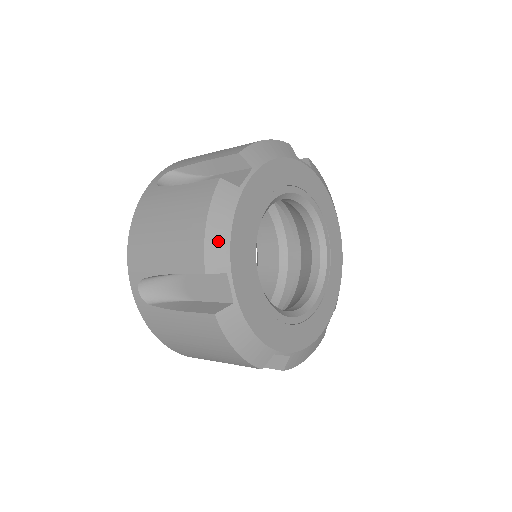
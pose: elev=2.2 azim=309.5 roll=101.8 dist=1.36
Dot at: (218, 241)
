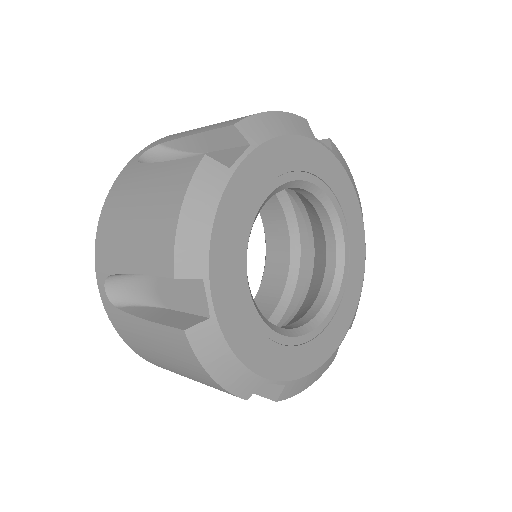
Dot at: (194, 236)
